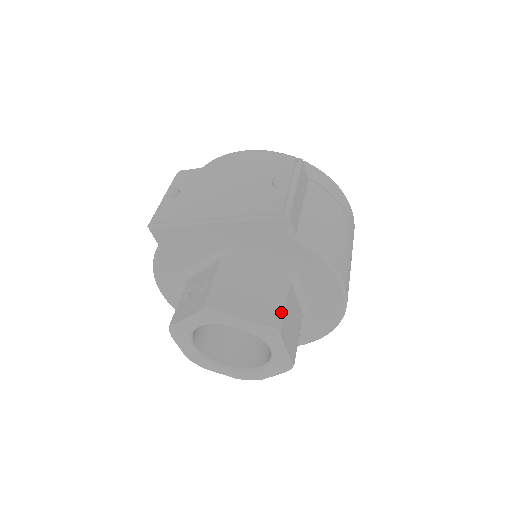
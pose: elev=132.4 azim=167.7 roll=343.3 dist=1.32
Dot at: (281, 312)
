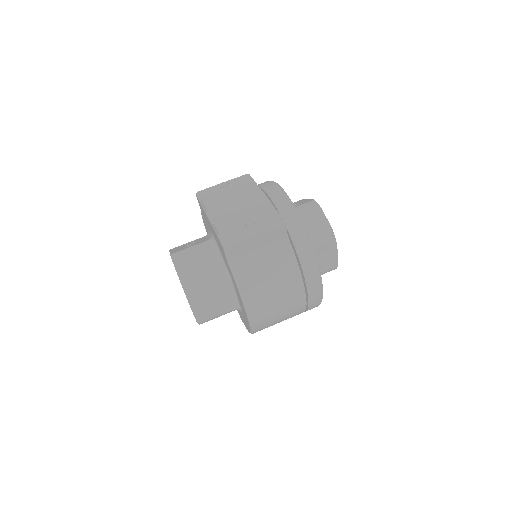
Dot at: (200, 291)
